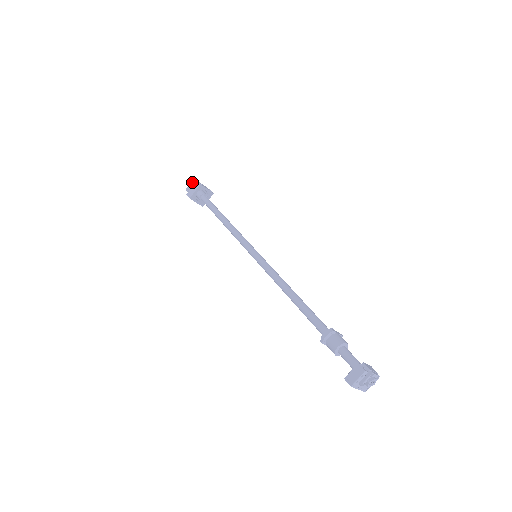
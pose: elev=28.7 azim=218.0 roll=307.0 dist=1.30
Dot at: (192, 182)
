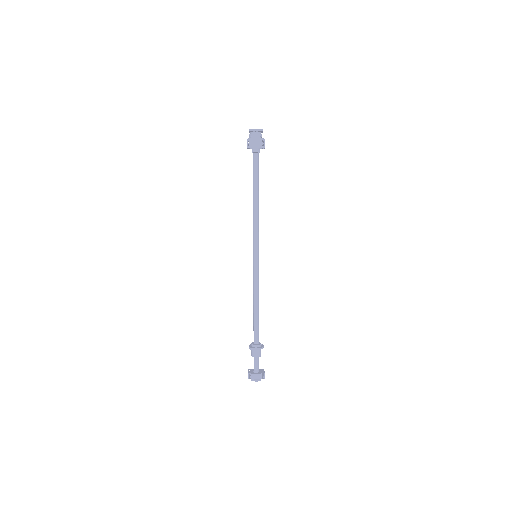
Dot at: occluded
